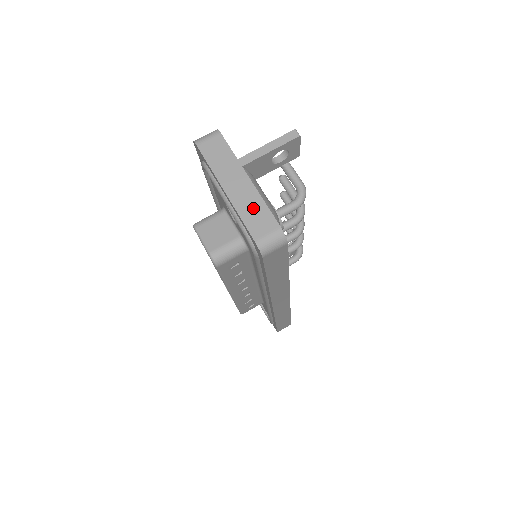
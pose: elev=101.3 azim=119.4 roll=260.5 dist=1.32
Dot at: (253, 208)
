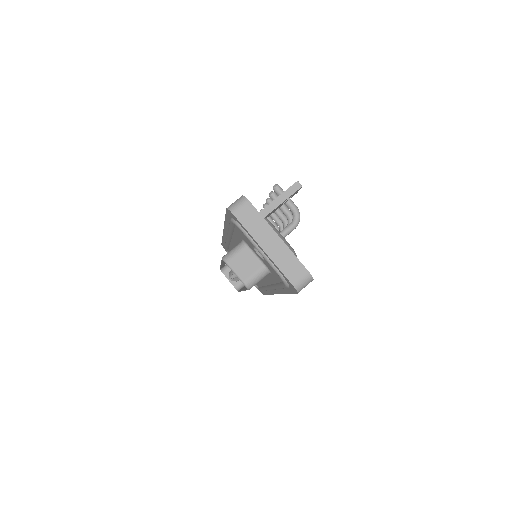
Dot at: (287, 260)
